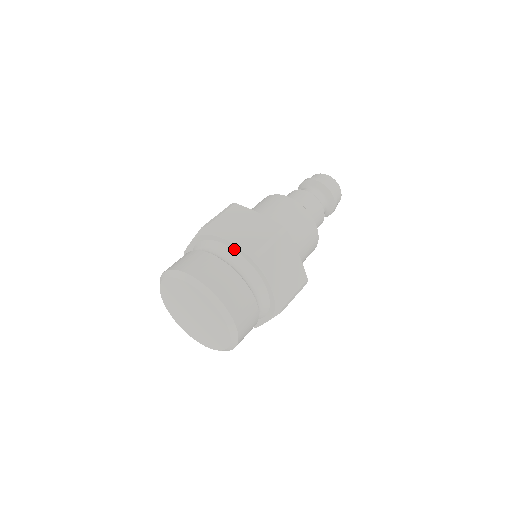
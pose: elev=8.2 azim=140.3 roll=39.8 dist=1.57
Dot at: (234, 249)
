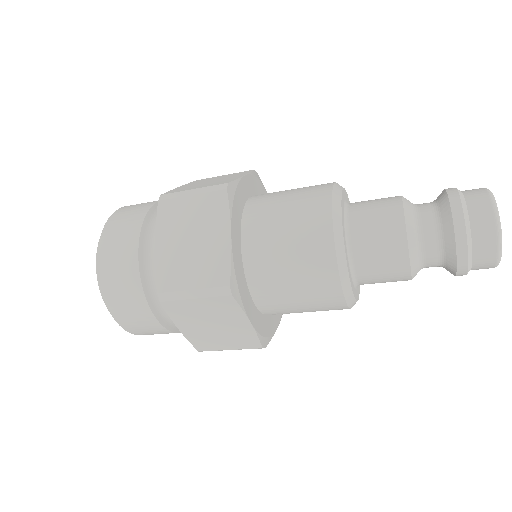
Dot at: occluded
